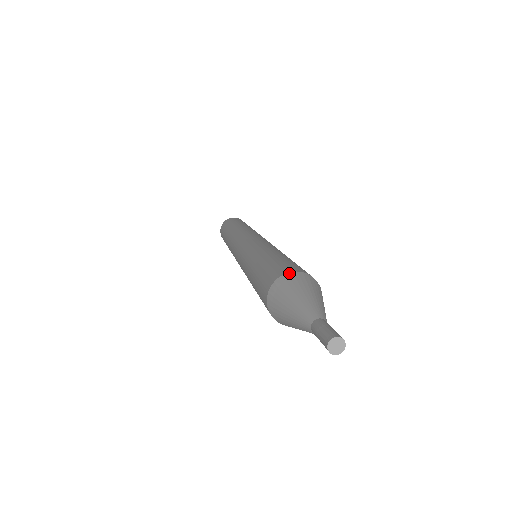
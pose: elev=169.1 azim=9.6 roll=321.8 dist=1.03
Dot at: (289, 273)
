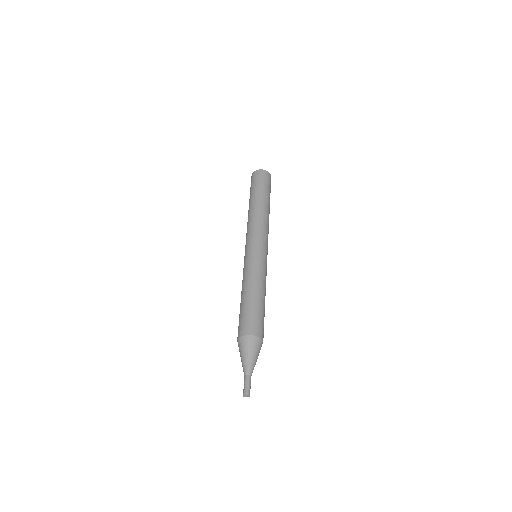
Dot at: (240, 338)
